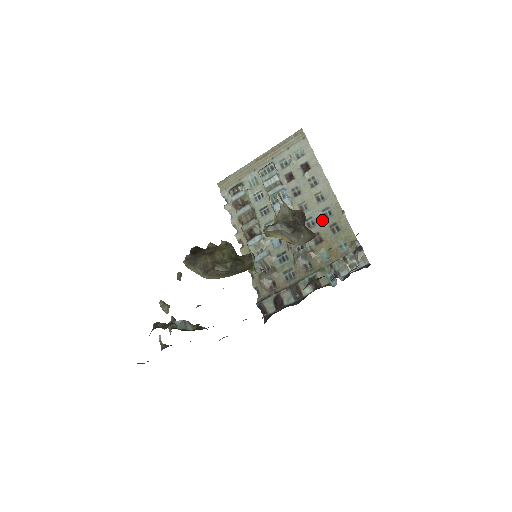
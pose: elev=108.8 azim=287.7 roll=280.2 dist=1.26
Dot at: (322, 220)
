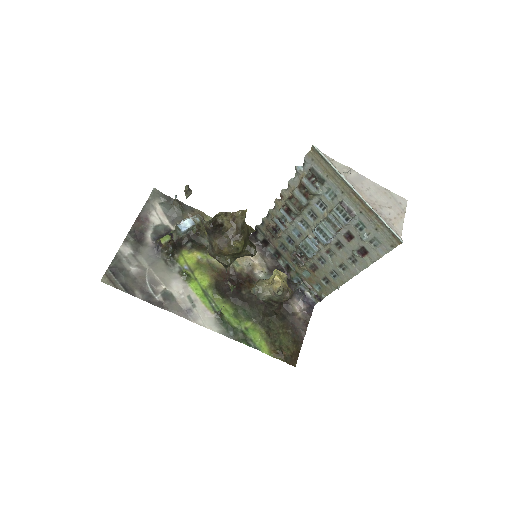
Dot at: (327, 271)
